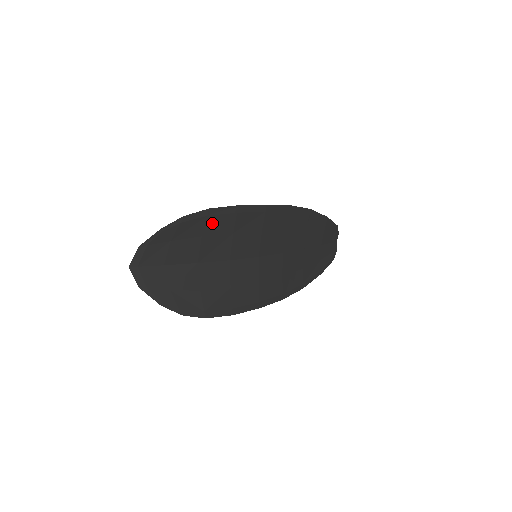
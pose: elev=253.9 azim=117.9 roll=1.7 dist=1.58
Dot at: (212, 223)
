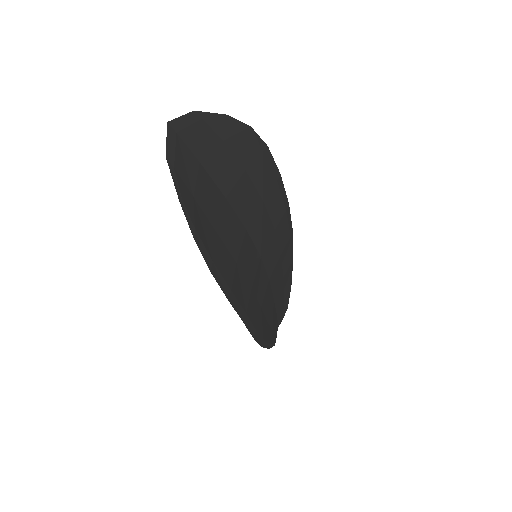
Dot at: (260, 166)
